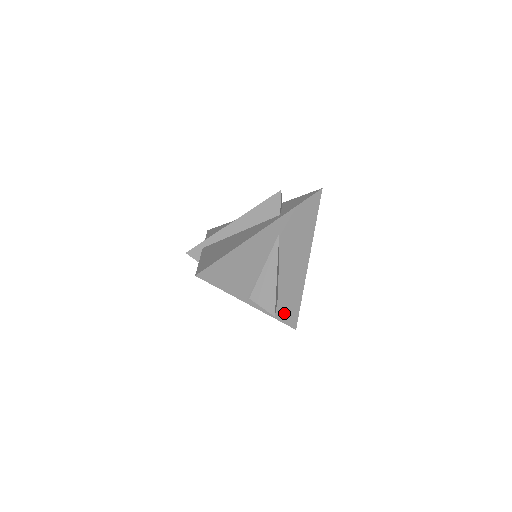
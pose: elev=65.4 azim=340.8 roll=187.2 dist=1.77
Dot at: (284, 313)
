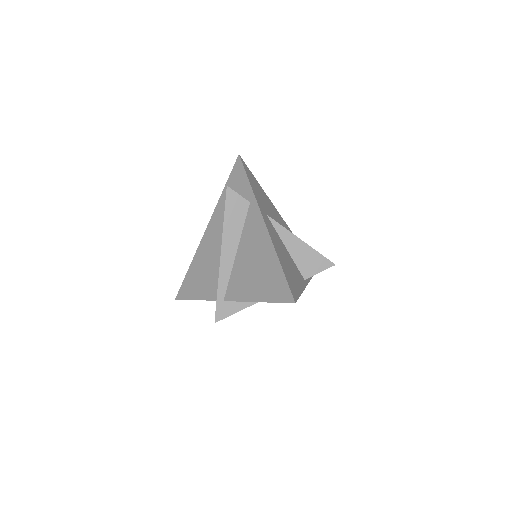
Dot at: occluded
